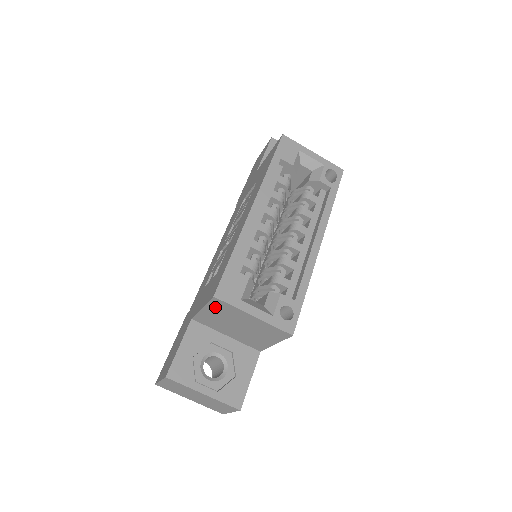
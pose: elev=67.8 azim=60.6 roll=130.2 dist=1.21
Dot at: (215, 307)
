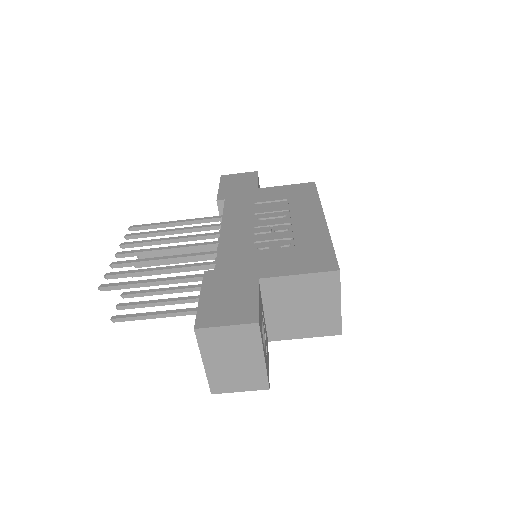
Dot at: (318, 280)
